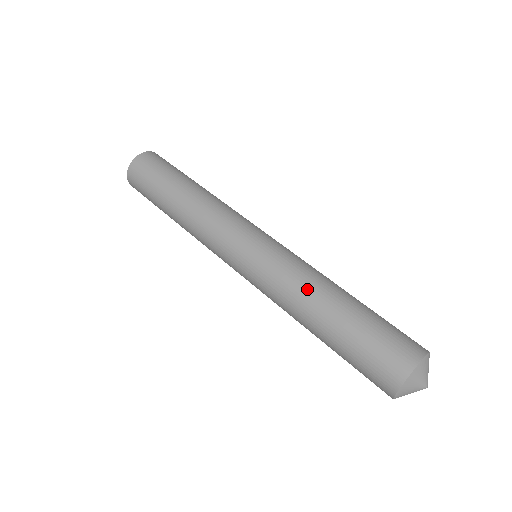
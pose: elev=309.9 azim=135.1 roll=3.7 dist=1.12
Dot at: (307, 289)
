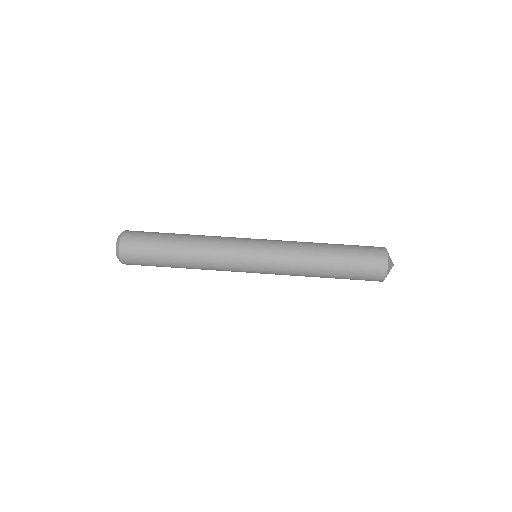
Dot at: (308, 267)
